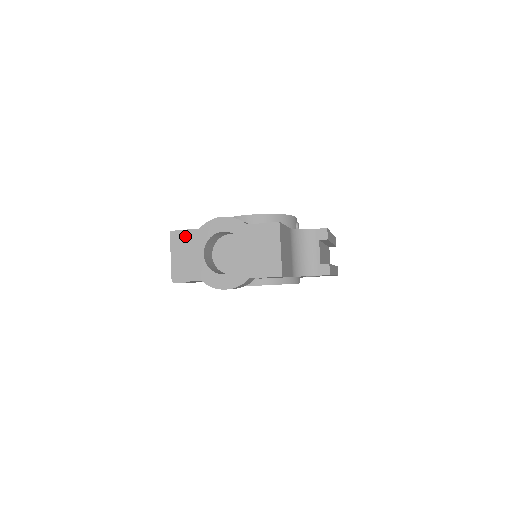
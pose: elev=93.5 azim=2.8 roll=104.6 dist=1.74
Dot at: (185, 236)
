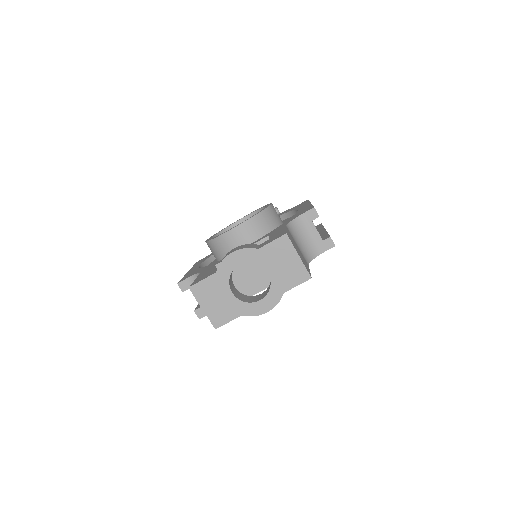
Dot at: (206, 285)
